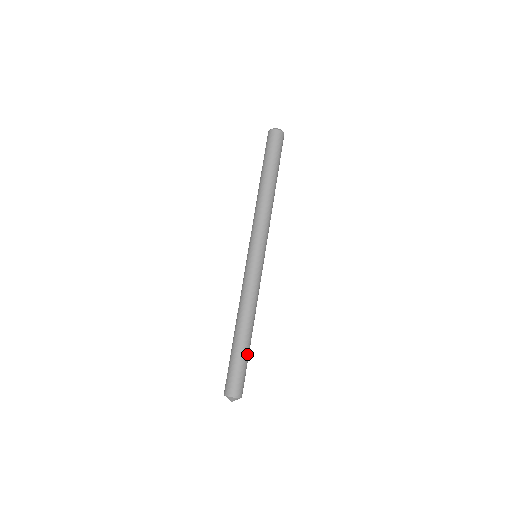
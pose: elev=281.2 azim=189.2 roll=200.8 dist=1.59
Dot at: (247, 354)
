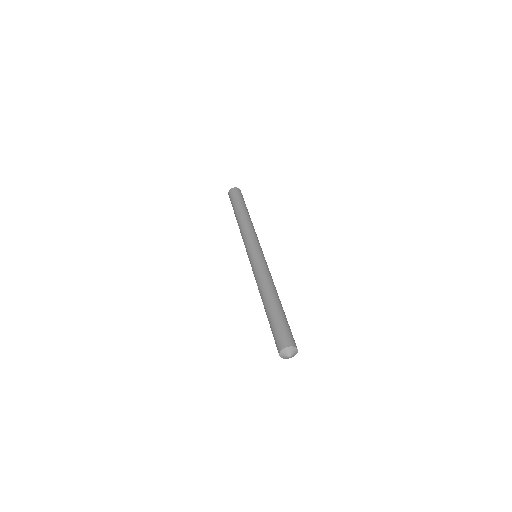
Dot at: (279, 313)
